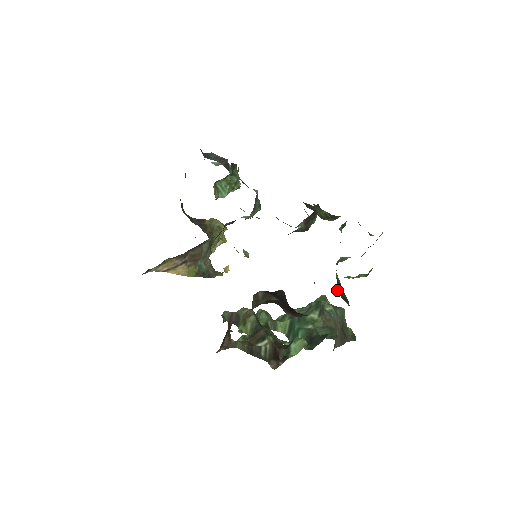
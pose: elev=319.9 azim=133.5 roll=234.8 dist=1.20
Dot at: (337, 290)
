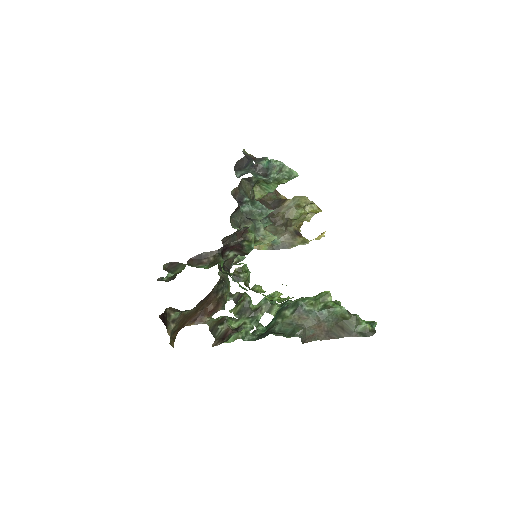
Dot at: occluded
